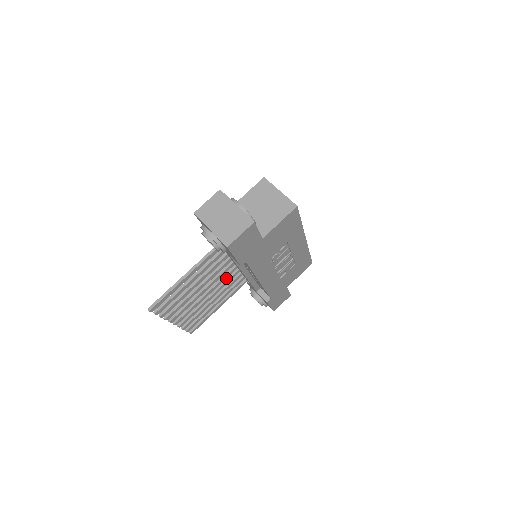
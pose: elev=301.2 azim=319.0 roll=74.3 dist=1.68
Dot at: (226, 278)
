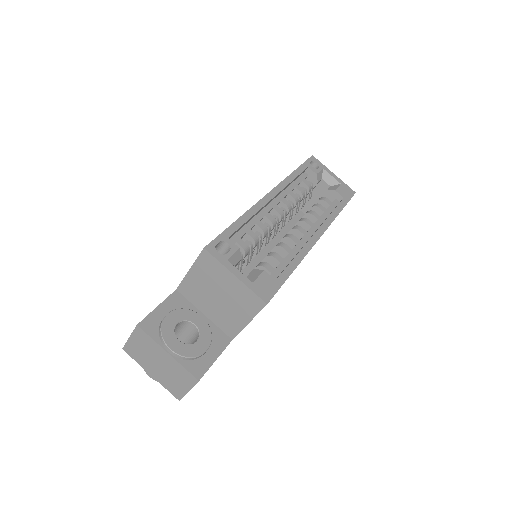
Dot at: occluded
